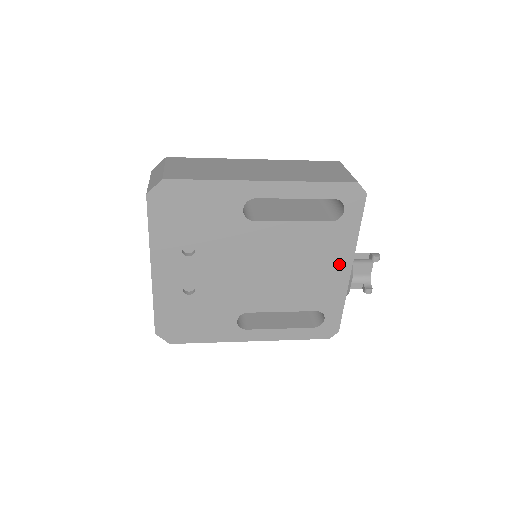
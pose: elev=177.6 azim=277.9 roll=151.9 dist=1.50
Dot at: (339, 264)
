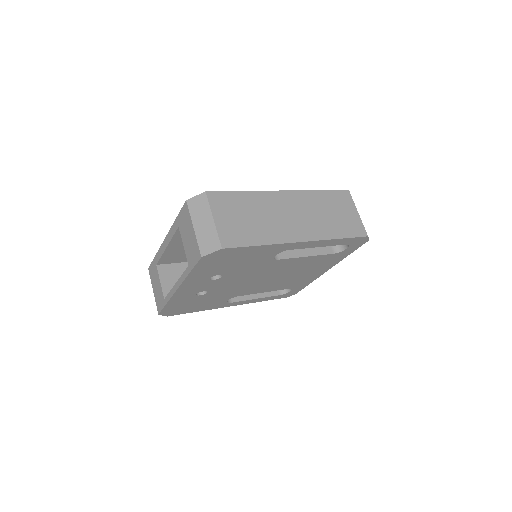
Dot at: (322, 269)
